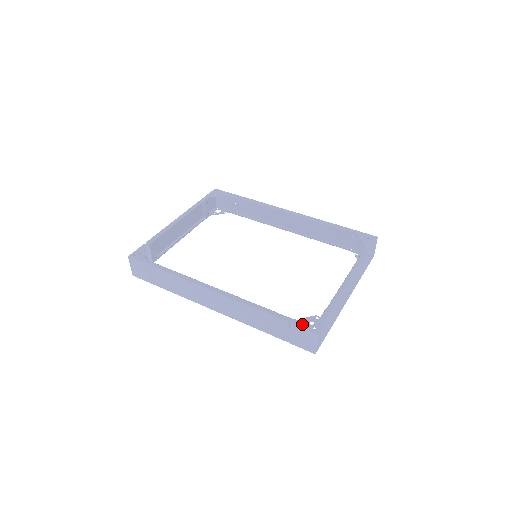
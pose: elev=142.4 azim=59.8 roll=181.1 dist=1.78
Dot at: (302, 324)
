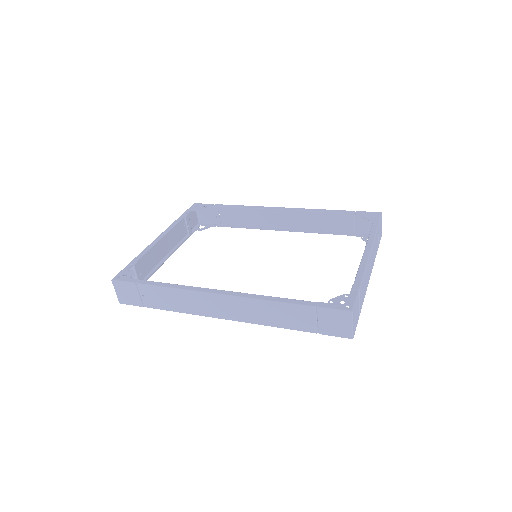
Dot at: (331, 305)
